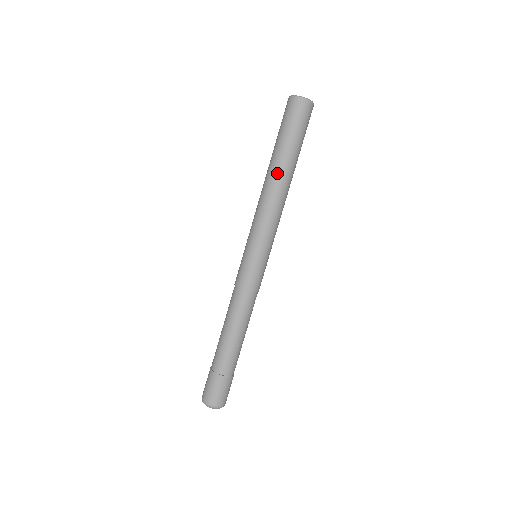
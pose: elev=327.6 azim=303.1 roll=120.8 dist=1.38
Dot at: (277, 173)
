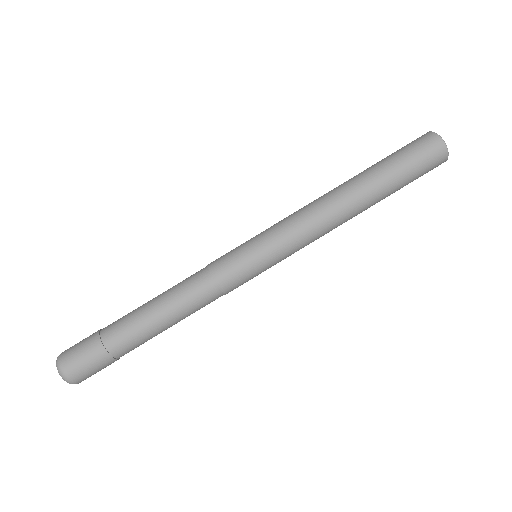
Dot at: (354, 191)
